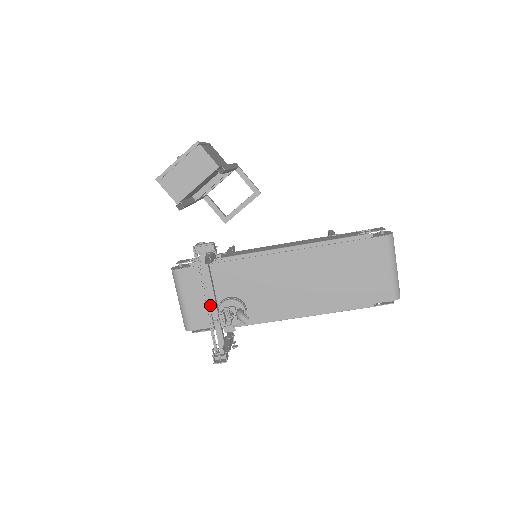
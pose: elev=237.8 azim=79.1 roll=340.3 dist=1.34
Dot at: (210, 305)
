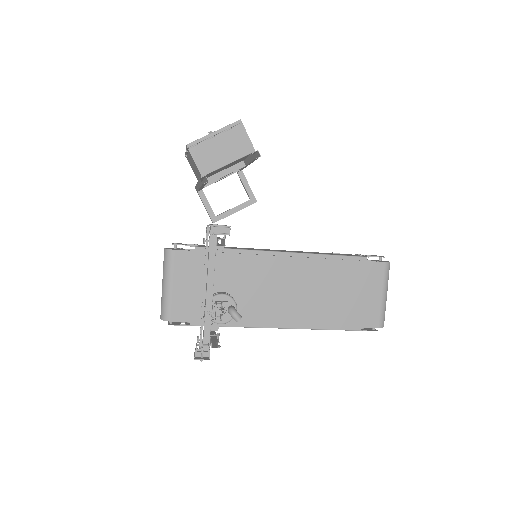
Dot at: (206, 293)
